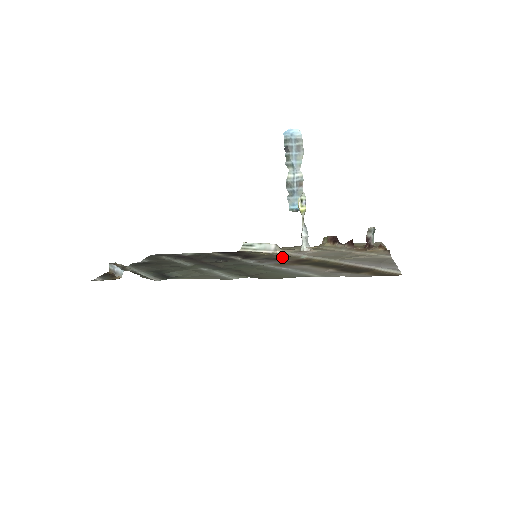
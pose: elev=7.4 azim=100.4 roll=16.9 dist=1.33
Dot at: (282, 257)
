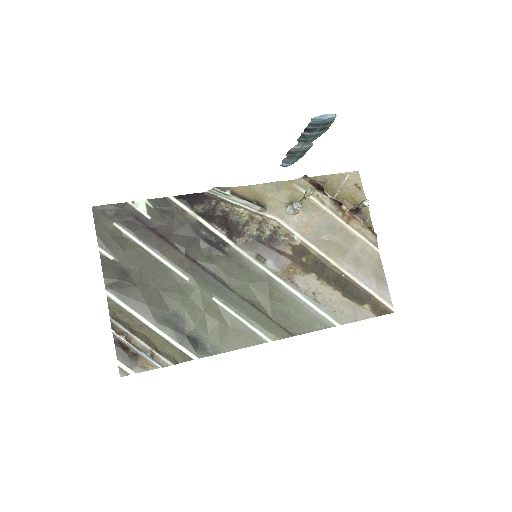
Dot at: (274, 234)
